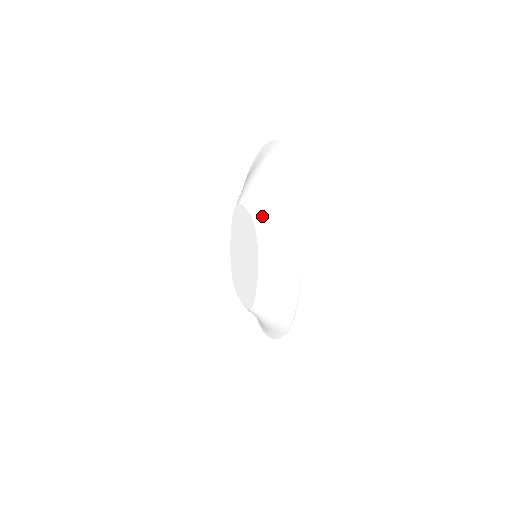
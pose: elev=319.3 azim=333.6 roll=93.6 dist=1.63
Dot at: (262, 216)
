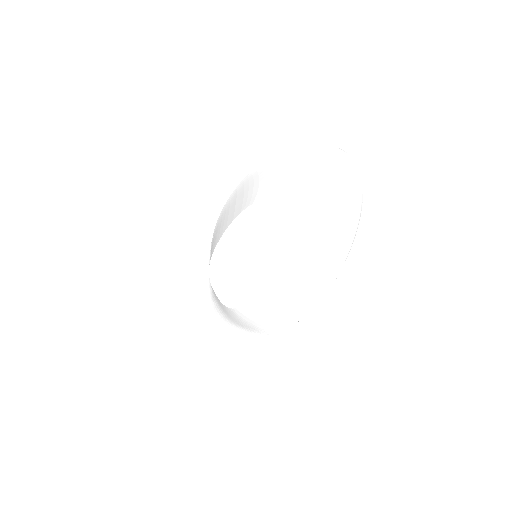
Dot at: (301, 234)
